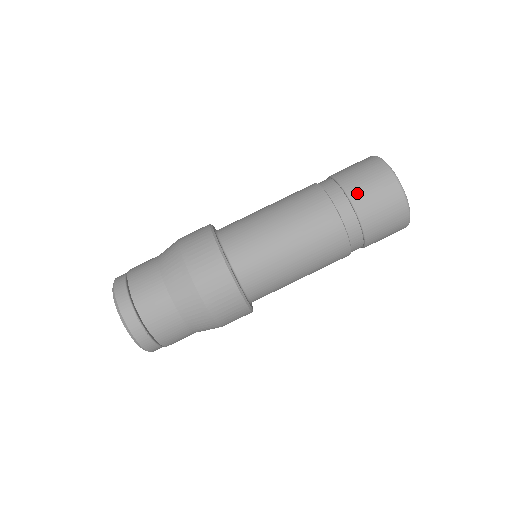
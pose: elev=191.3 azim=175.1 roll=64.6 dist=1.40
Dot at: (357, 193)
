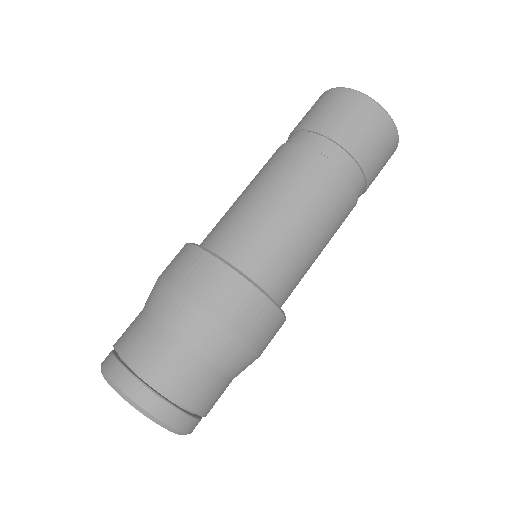
Dot at: (318, 122)
